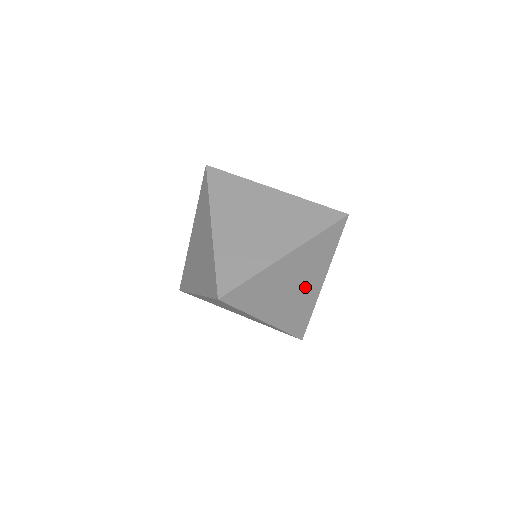
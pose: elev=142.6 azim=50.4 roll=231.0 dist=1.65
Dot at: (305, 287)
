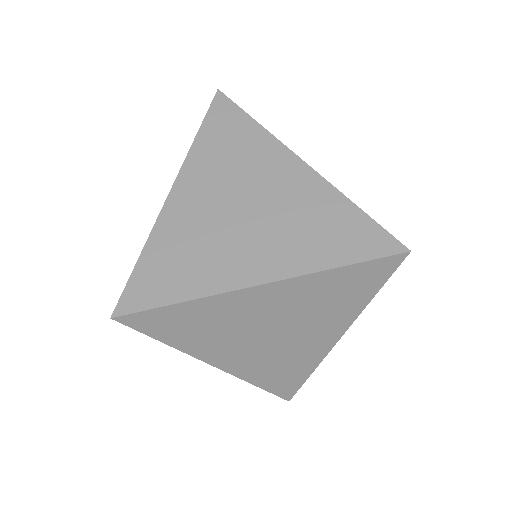
Dot at: occluded
